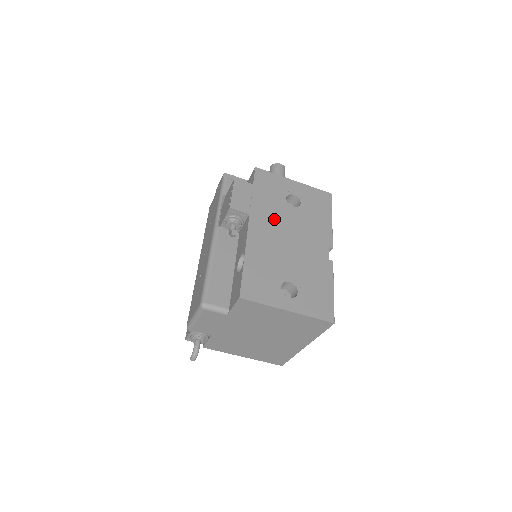
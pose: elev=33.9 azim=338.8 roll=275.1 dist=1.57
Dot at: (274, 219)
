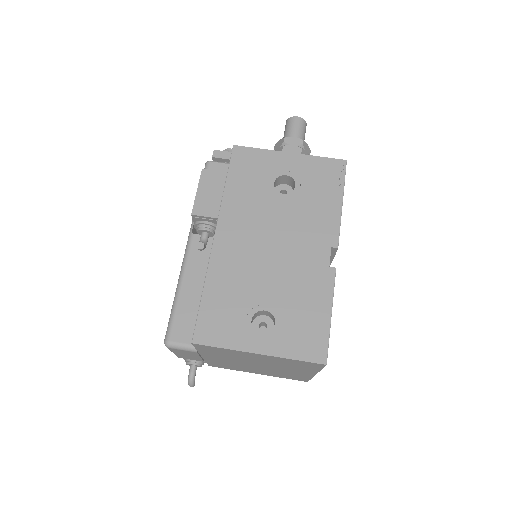
Dot at: (252, 219)
